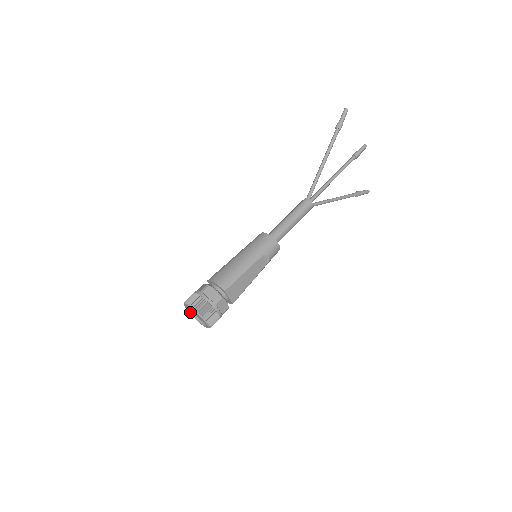
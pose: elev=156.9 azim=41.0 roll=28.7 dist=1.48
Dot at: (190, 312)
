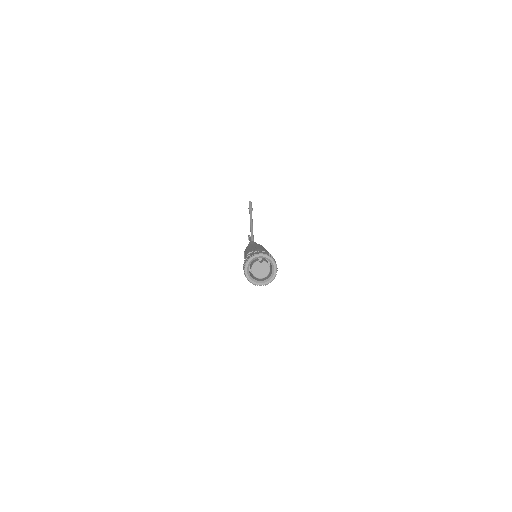
Dot at: (248, 272)
